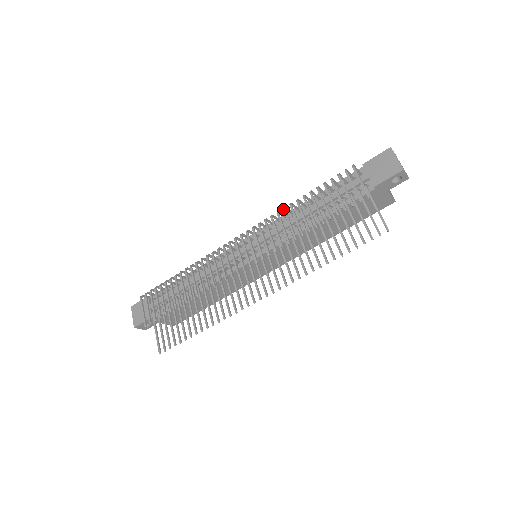
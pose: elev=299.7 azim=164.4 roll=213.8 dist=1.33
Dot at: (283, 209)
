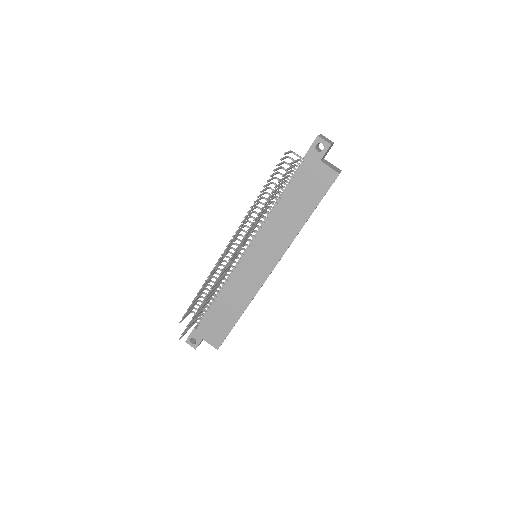
Dot at: (258, 202)
